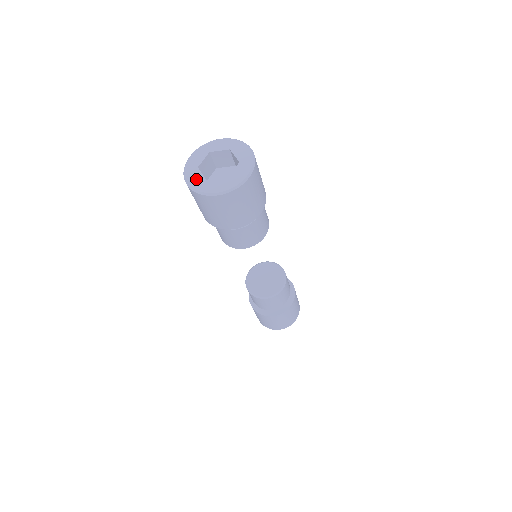
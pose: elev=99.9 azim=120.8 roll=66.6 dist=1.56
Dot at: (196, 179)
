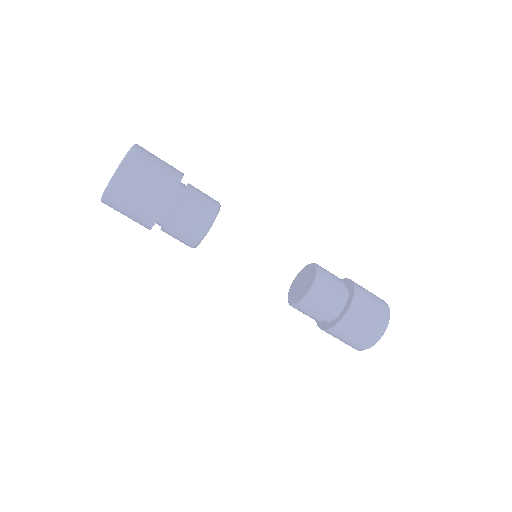
Dot at: occluded
